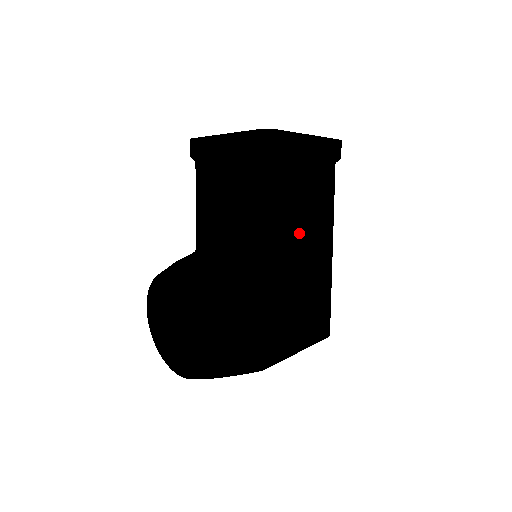
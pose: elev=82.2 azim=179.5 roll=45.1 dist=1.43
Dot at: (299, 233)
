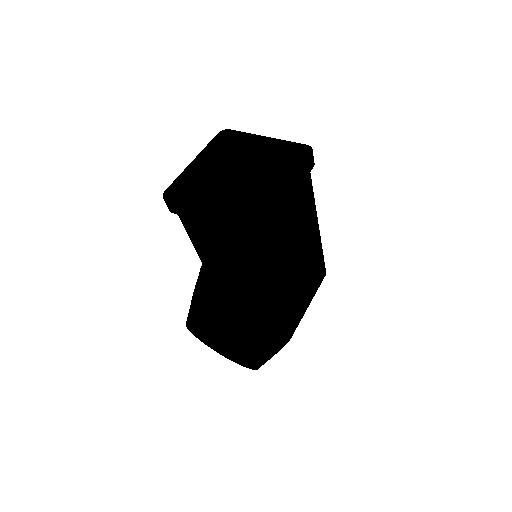
Dot at: (293, 251)
